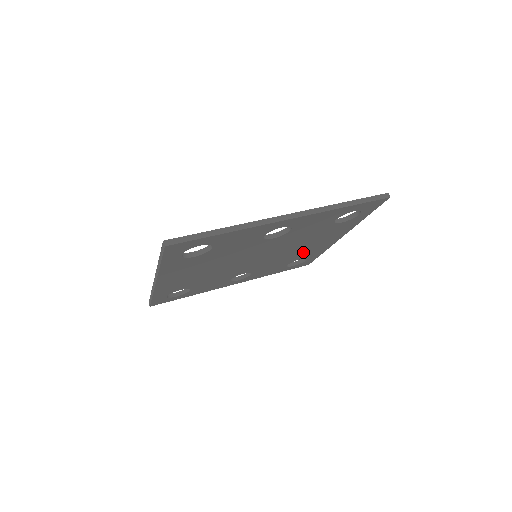
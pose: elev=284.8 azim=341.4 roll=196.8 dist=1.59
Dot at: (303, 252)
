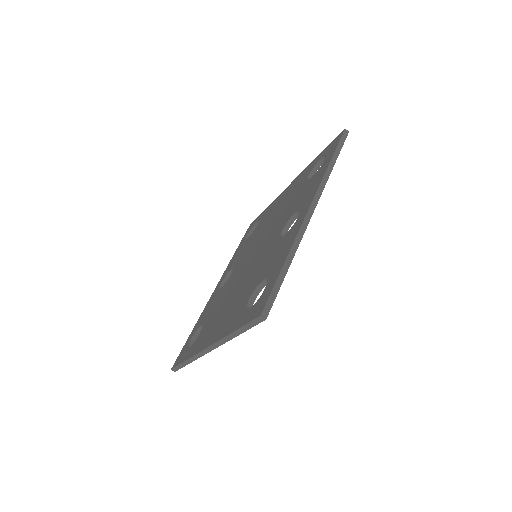
Dot at: occluded
